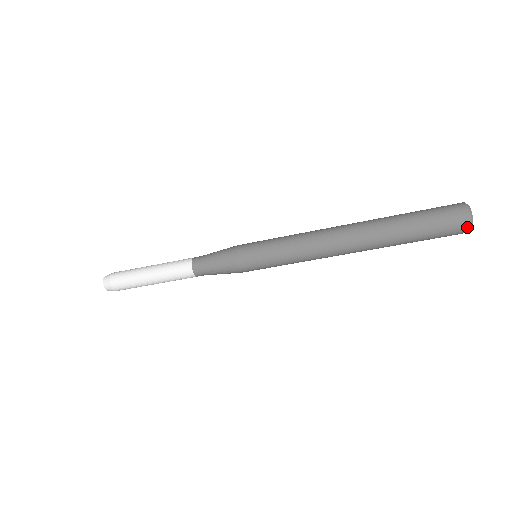
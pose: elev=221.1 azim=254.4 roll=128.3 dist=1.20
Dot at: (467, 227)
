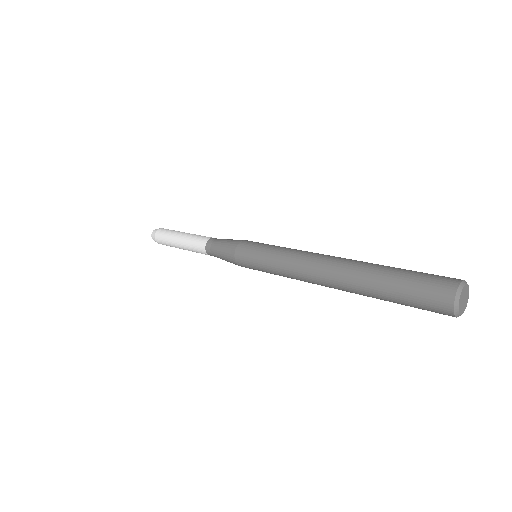
Dot at: occluded
